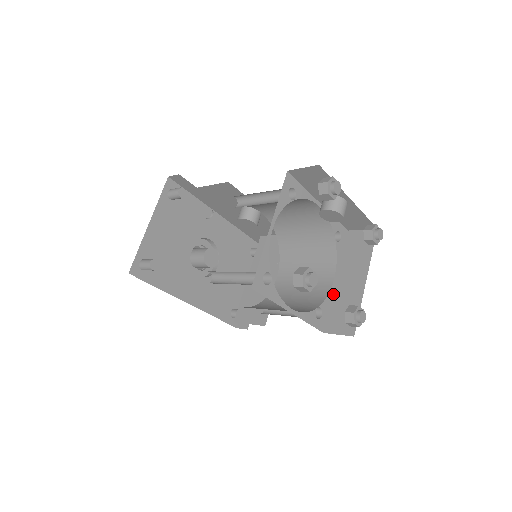
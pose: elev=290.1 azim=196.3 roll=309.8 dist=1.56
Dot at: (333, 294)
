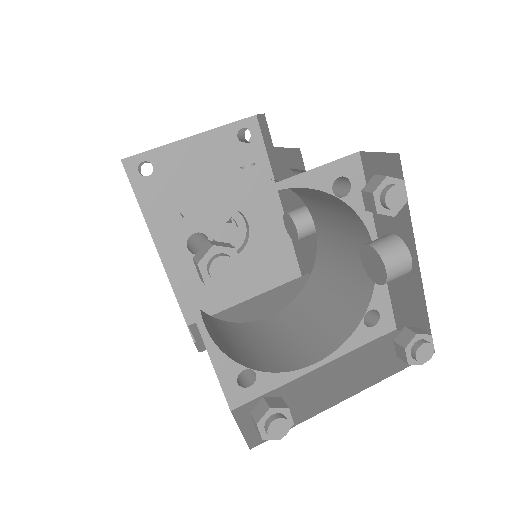
Dot at: (294, 380)
